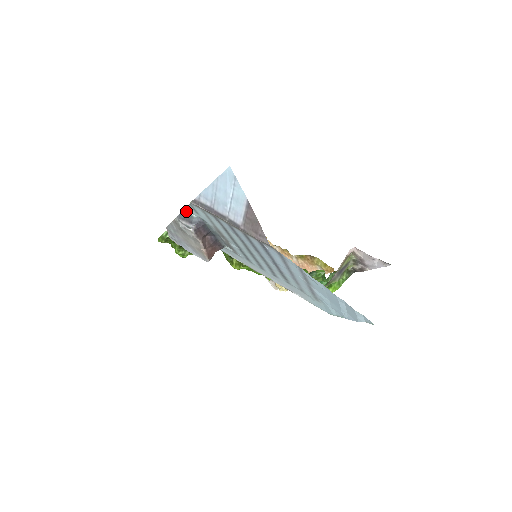
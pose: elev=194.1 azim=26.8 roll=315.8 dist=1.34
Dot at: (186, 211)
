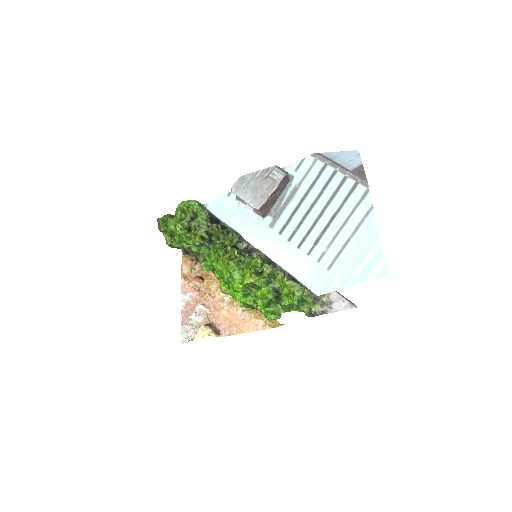
Dot at: (283, 169)
